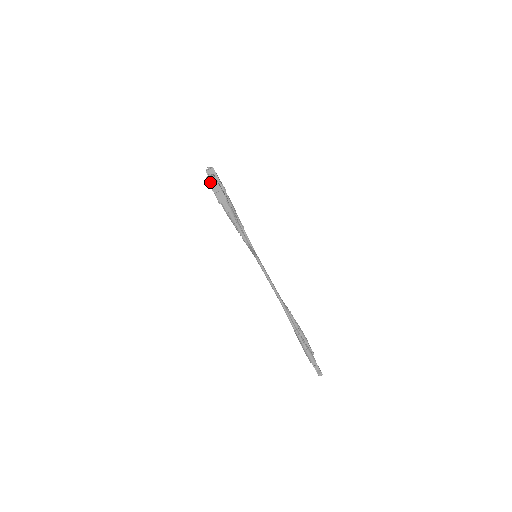
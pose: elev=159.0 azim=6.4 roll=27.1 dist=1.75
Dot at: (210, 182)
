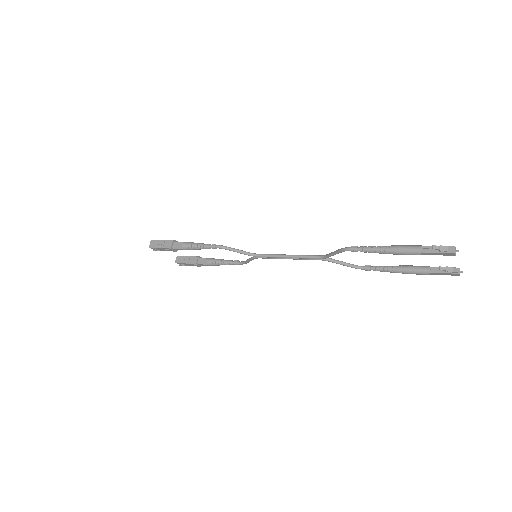
Dot at: (153, 246)
